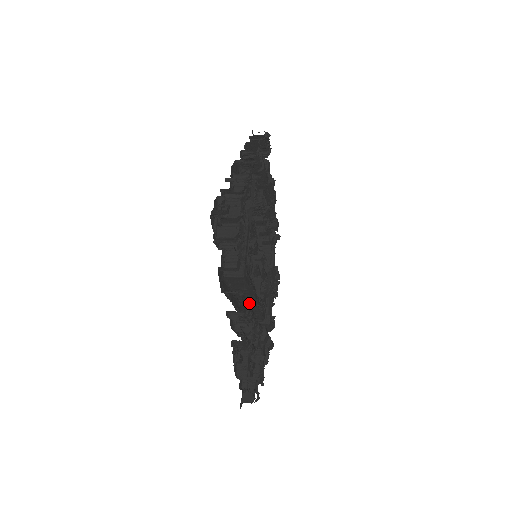
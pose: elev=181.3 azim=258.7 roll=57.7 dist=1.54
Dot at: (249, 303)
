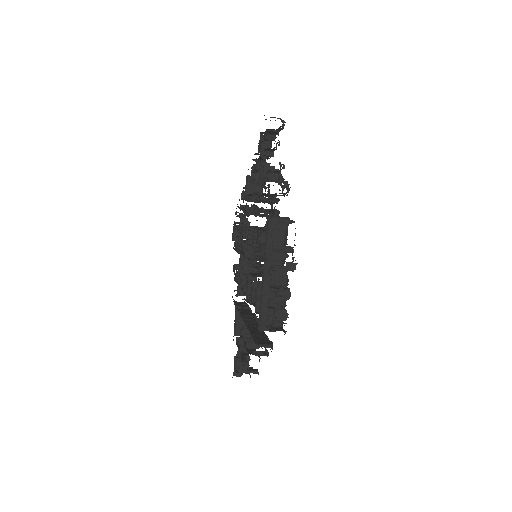
Dot at: occluded
